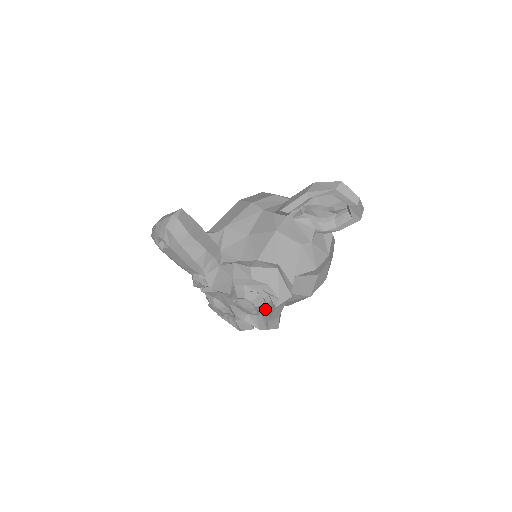
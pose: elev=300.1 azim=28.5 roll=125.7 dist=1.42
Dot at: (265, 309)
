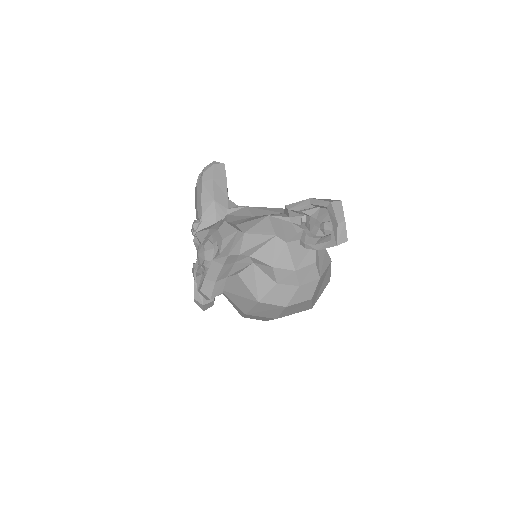
Dot at: occluded
